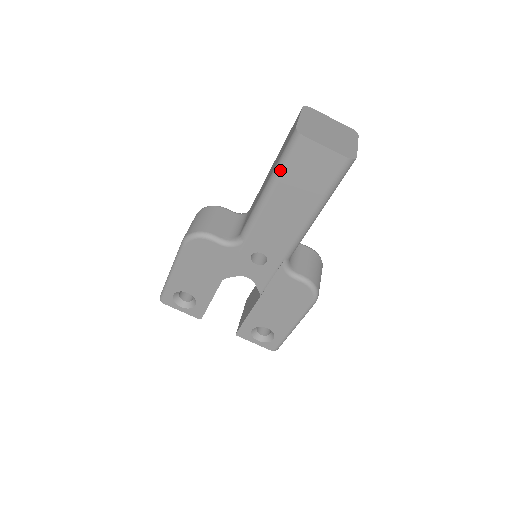
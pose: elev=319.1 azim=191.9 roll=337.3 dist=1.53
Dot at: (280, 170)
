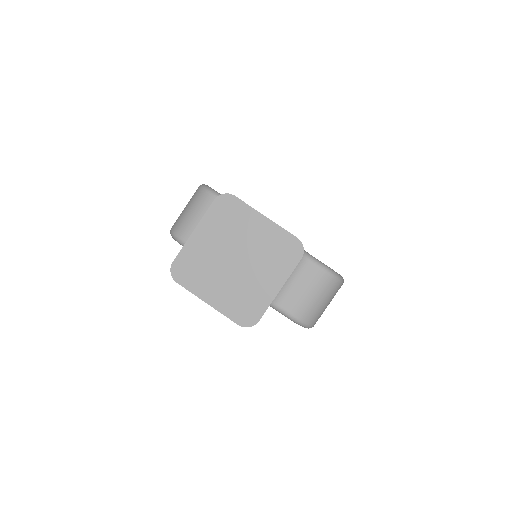
Dot at: occluded
